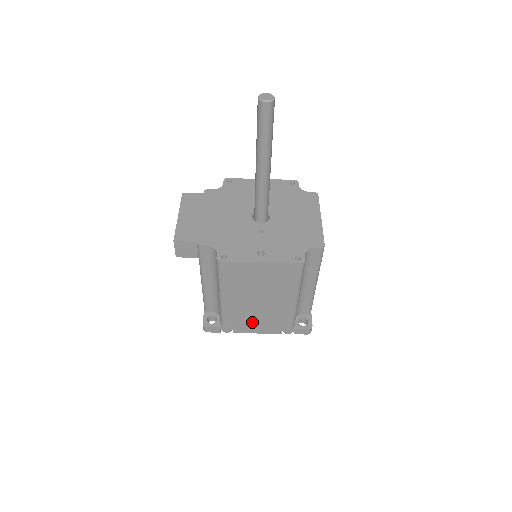
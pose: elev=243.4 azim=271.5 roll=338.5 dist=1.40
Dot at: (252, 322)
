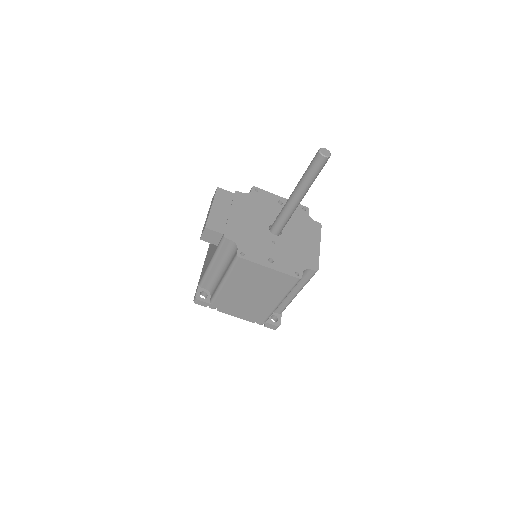
Dot at: (237, 307)
